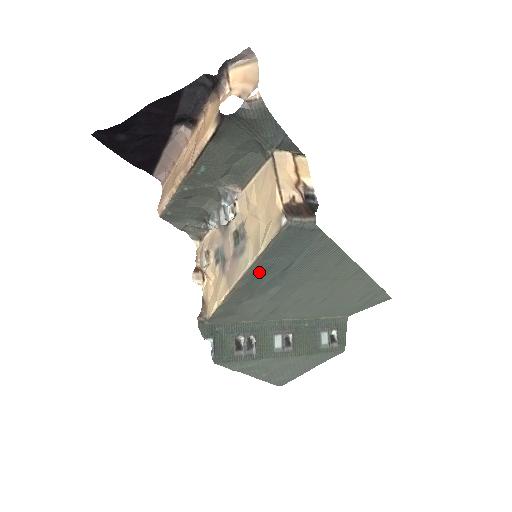
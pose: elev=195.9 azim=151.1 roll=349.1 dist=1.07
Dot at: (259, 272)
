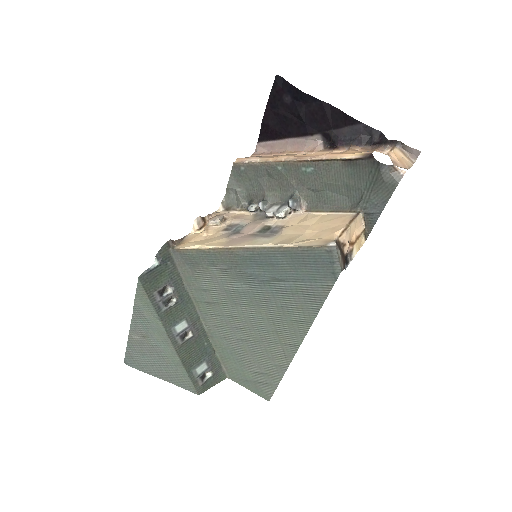
Dot at: (263, 258)
